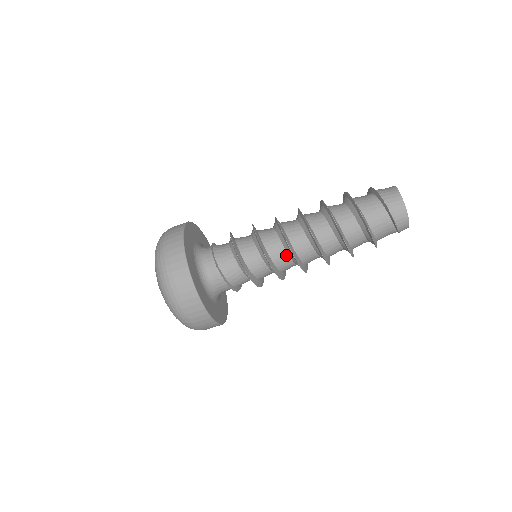
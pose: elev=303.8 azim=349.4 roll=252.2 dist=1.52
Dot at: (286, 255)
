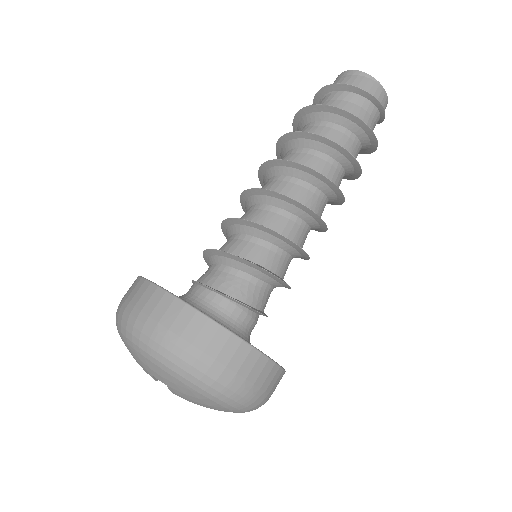
Dot at: (301, 223)
